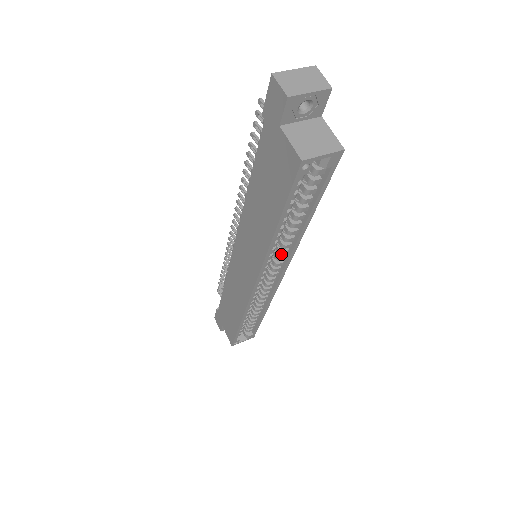
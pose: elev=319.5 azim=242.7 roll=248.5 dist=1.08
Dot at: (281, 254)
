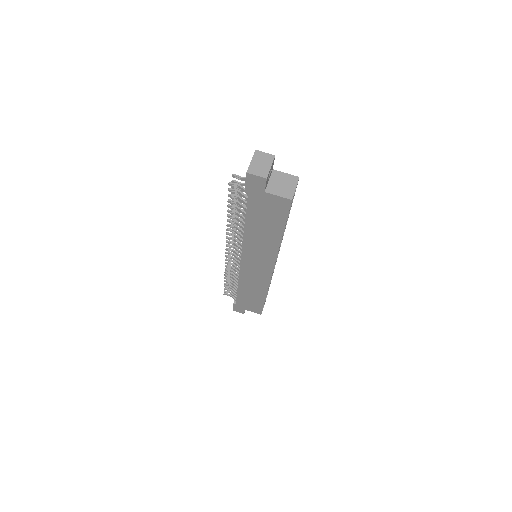
Dot at: occluded
